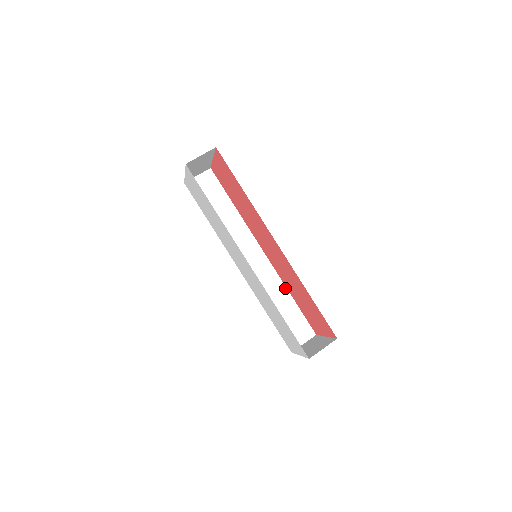
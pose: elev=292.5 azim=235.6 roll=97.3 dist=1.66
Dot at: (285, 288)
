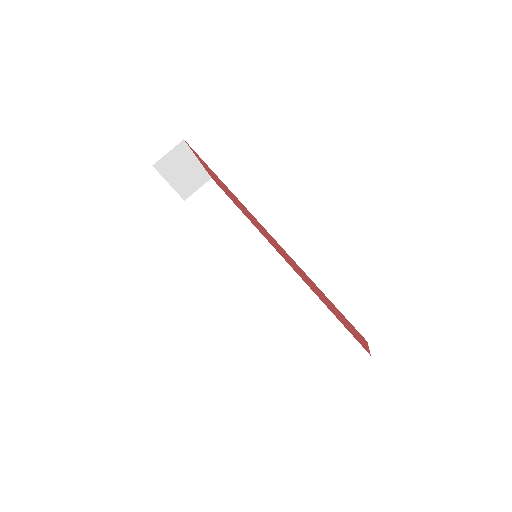
Dot at: (316, 297)
